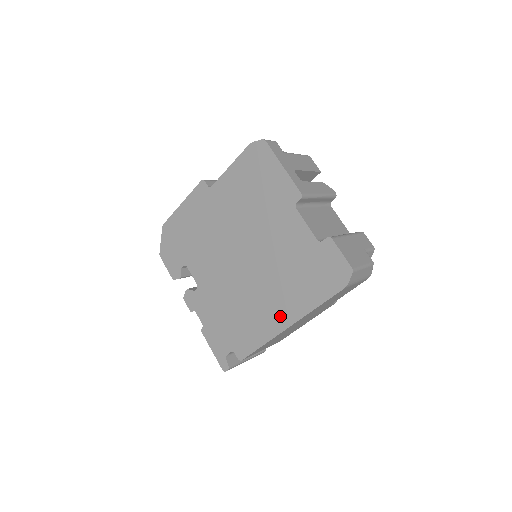
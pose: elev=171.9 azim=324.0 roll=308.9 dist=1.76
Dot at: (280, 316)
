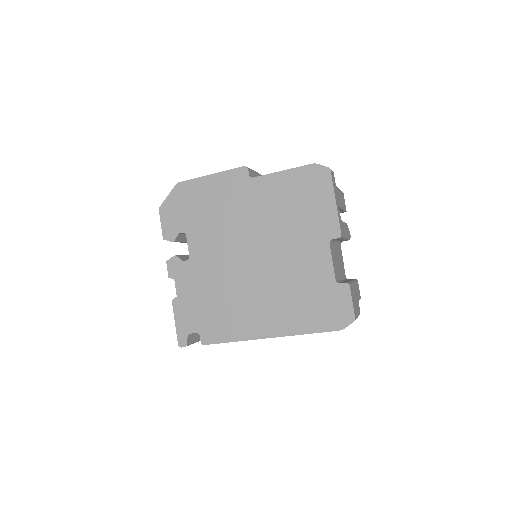
Dot at: (265, 325)
